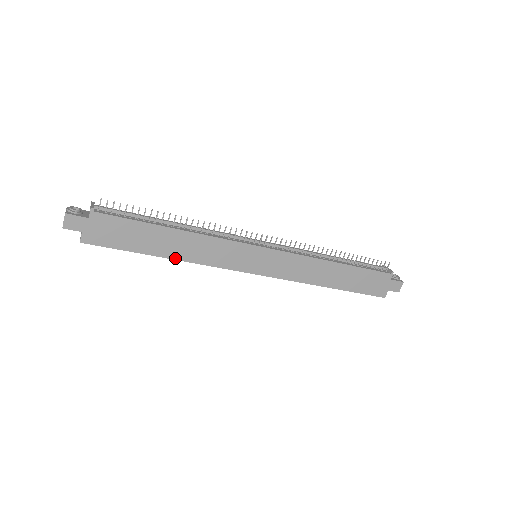
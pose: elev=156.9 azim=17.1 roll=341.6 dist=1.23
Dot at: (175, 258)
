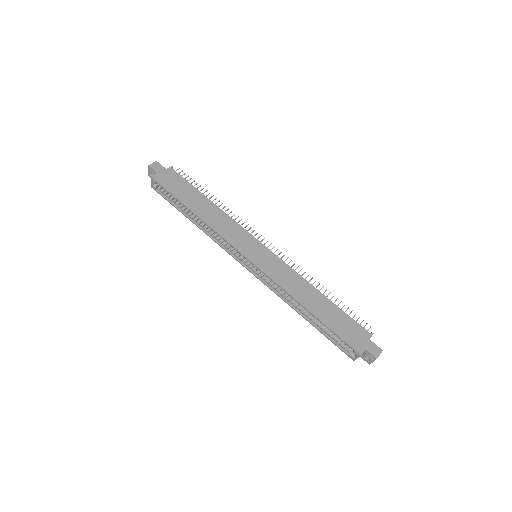
Dot at: (200, 217)
